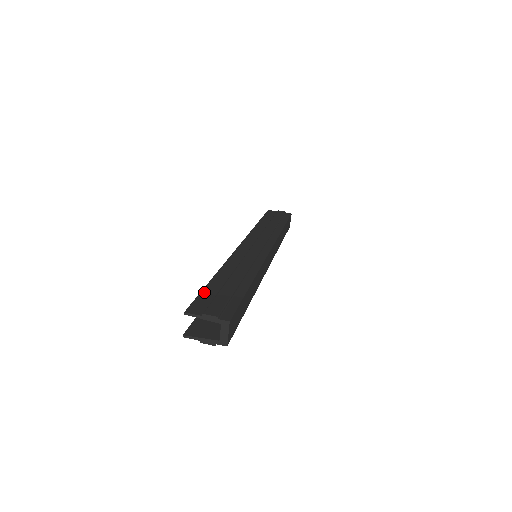
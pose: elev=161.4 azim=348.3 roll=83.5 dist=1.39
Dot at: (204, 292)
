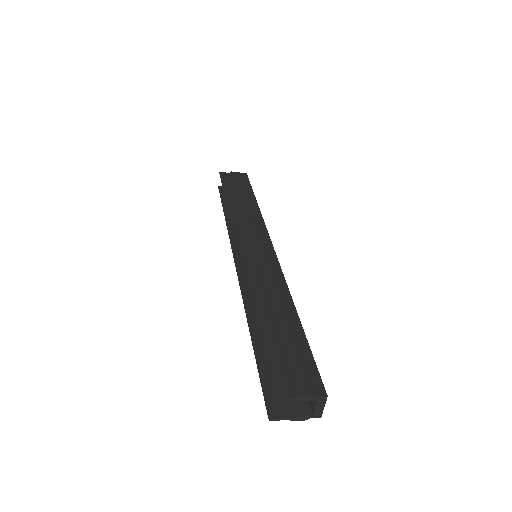
Dot at: (266, 352)
